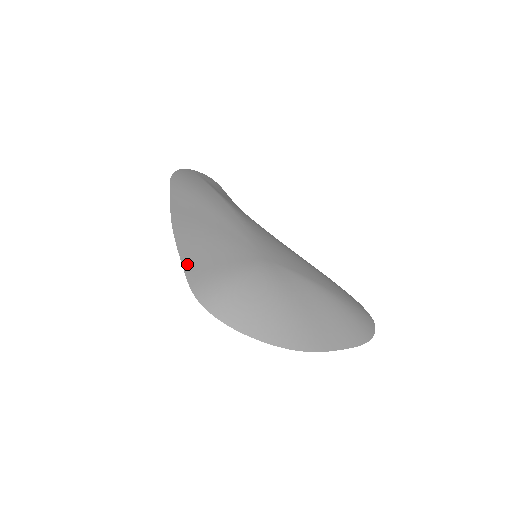
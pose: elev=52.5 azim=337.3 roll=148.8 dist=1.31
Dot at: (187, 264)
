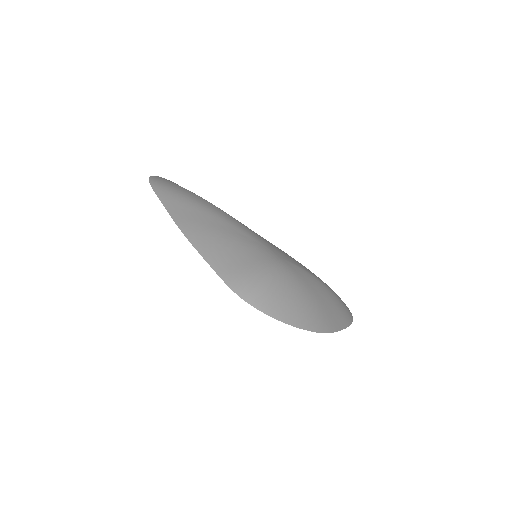
Dot at: (216, 265)
